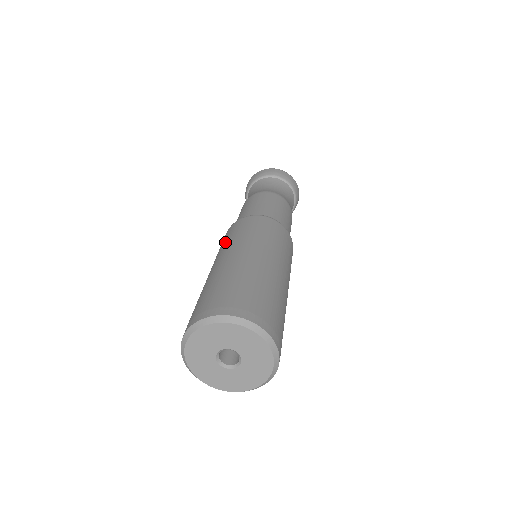
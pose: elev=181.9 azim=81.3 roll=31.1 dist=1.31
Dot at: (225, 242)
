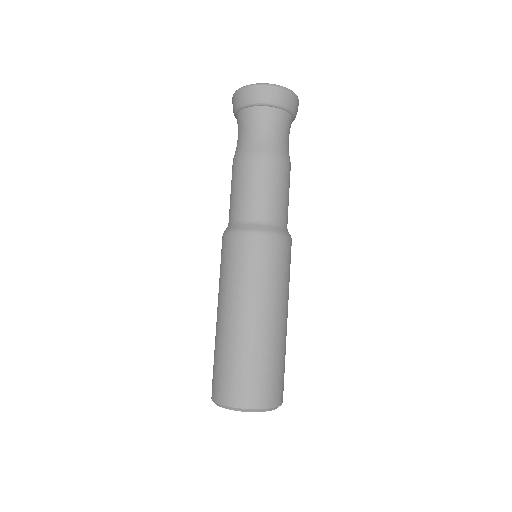
Dot at: occluded
